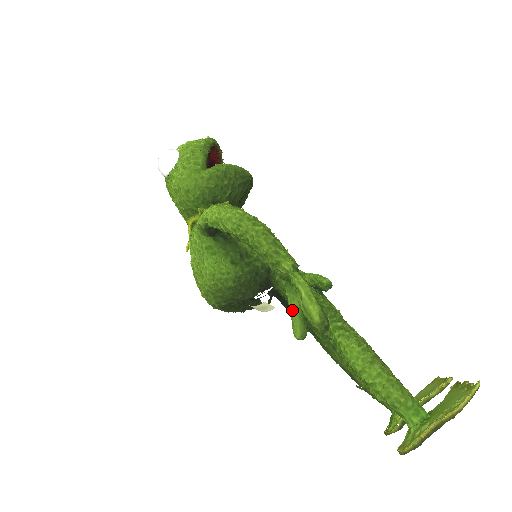
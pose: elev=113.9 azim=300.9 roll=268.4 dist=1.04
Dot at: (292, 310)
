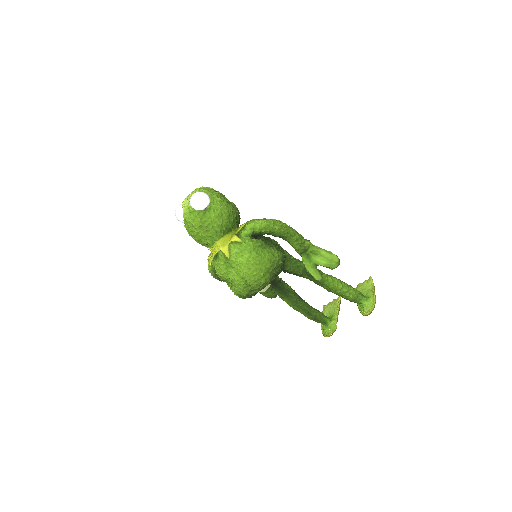
Dot at: (311, 267)
